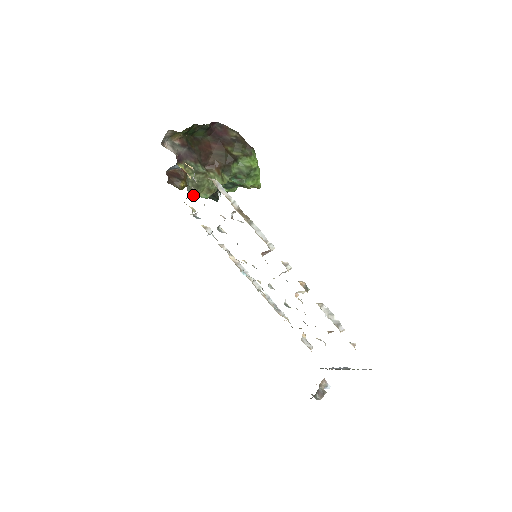
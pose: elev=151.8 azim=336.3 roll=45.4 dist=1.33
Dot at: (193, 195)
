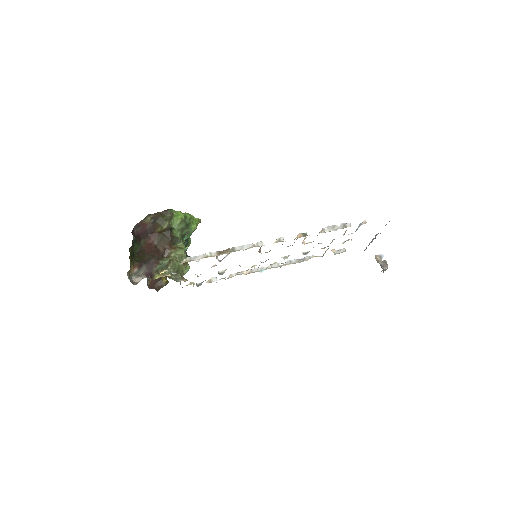
Dot at: (182, 279)
